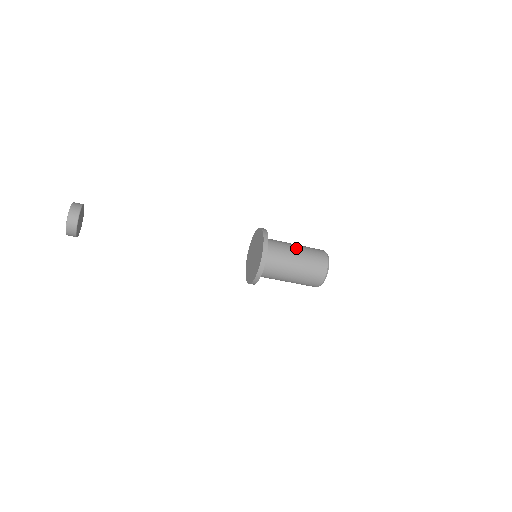
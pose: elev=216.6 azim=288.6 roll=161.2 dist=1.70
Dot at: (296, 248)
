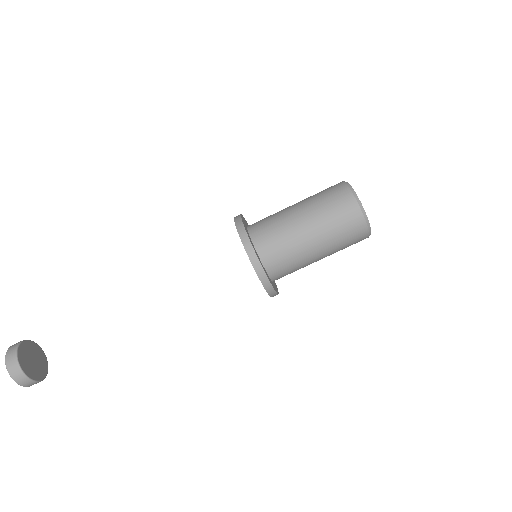
Dot at: occluded
